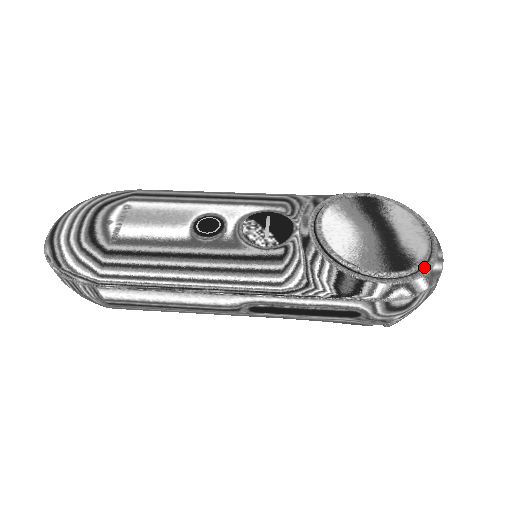
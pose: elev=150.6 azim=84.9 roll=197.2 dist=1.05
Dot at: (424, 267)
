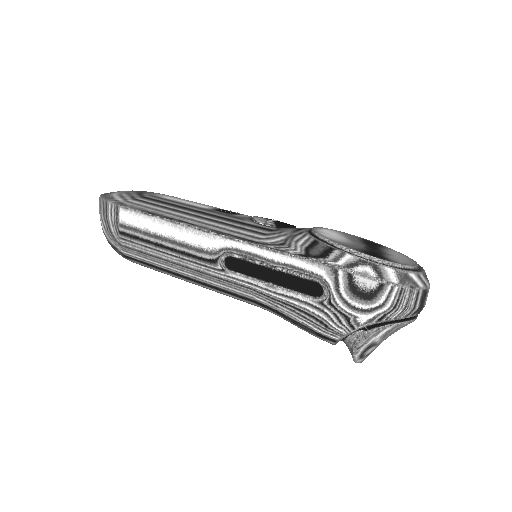
Dot at: (399, 268)
